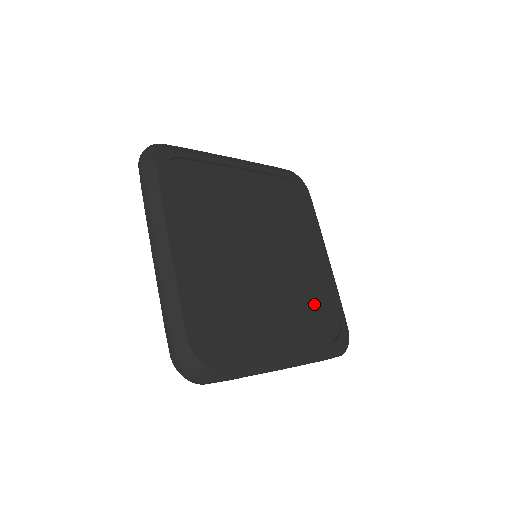
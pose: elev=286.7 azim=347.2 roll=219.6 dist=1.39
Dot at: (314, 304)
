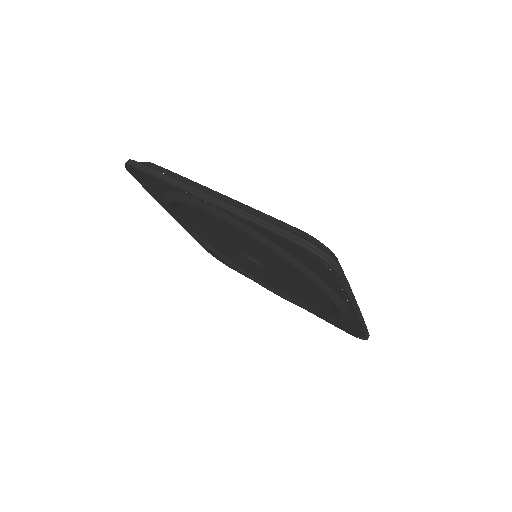
Dot at: occluded
